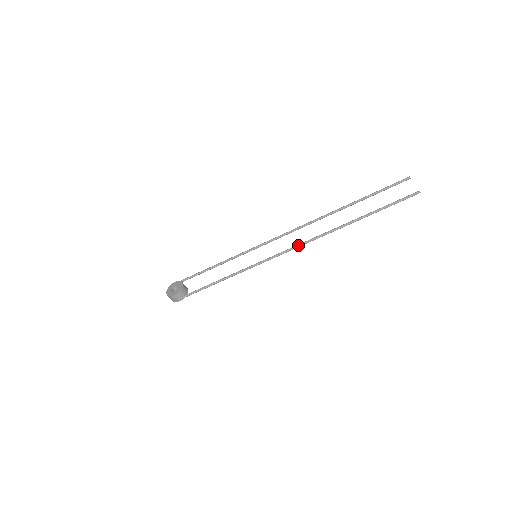
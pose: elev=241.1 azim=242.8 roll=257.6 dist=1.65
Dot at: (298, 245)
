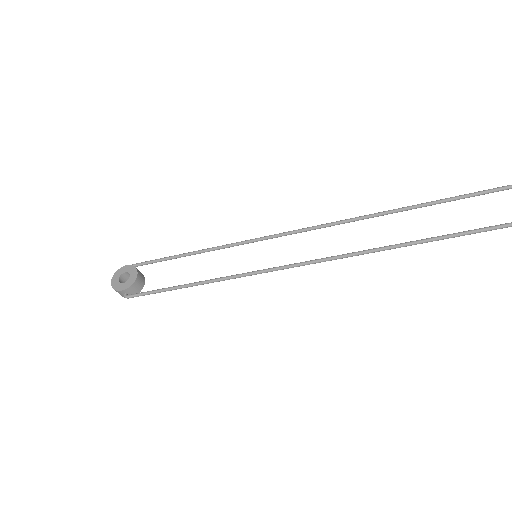
Dot at: (327, 258)
